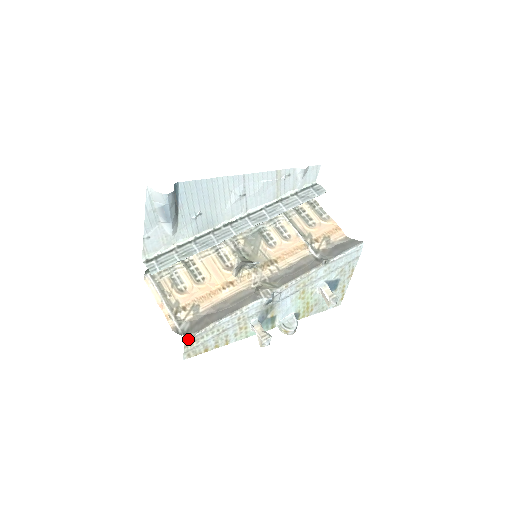
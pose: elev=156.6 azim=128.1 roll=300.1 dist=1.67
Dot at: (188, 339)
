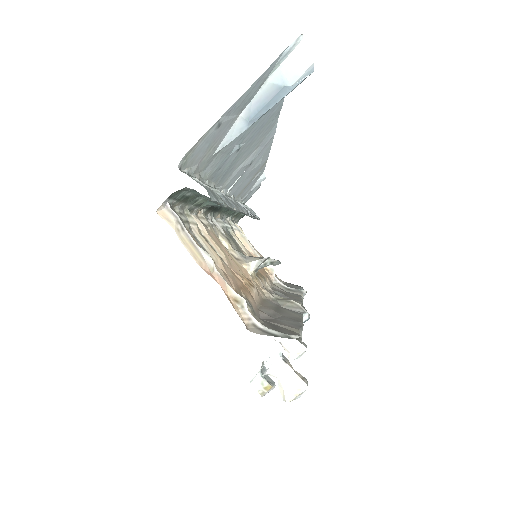
Dot at: occluded
